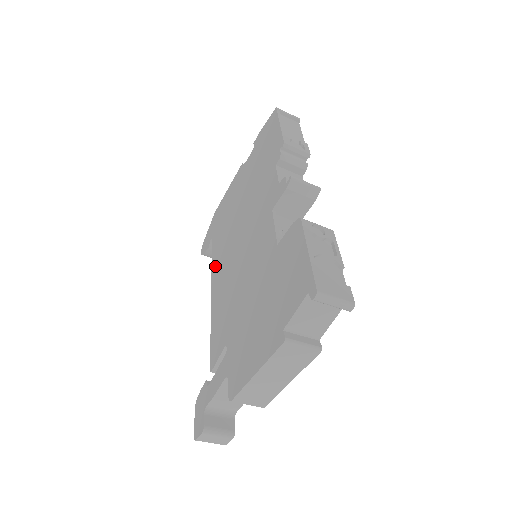
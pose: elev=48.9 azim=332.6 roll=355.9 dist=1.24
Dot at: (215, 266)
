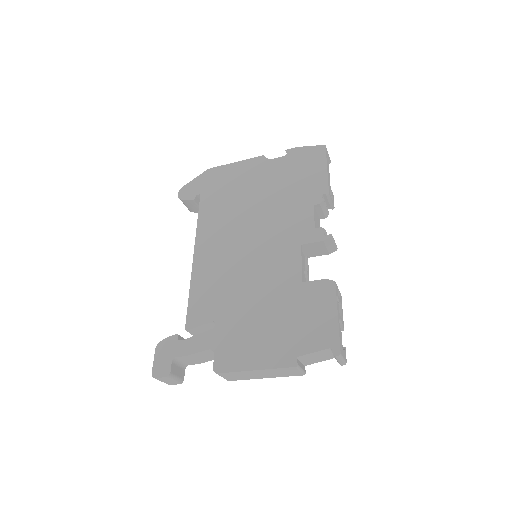
Dot at: (204, 231)
